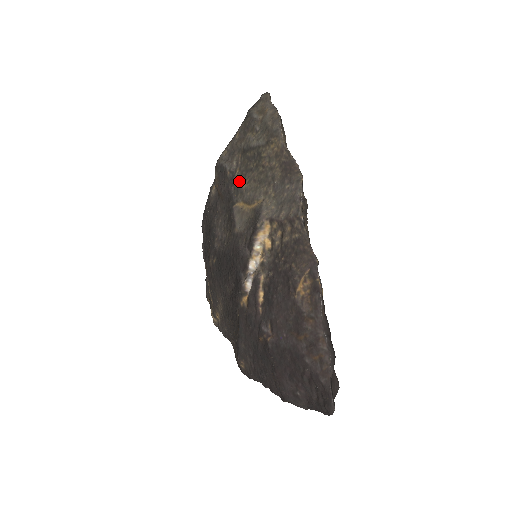
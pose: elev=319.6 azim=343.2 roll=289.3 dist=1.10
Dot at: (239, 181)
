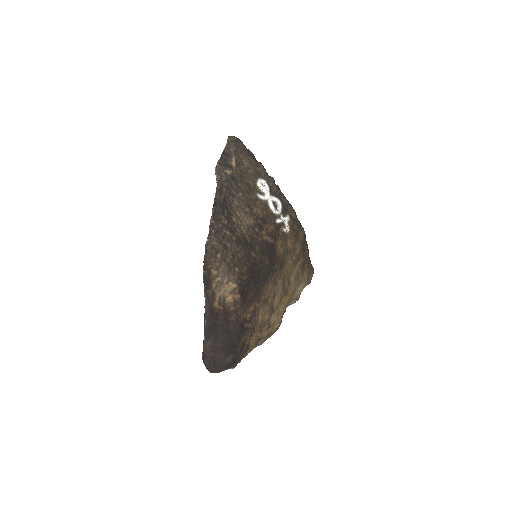
Dot at: occluded
